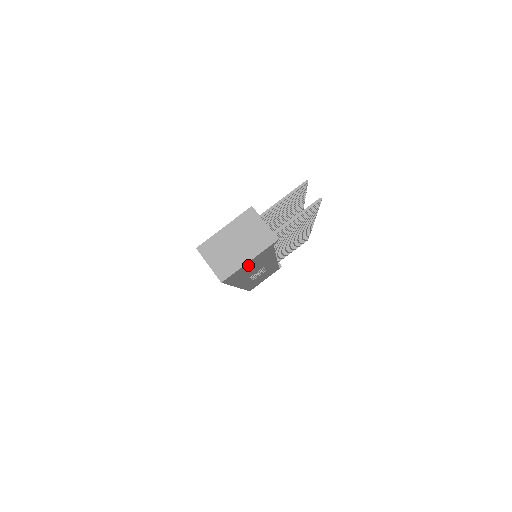
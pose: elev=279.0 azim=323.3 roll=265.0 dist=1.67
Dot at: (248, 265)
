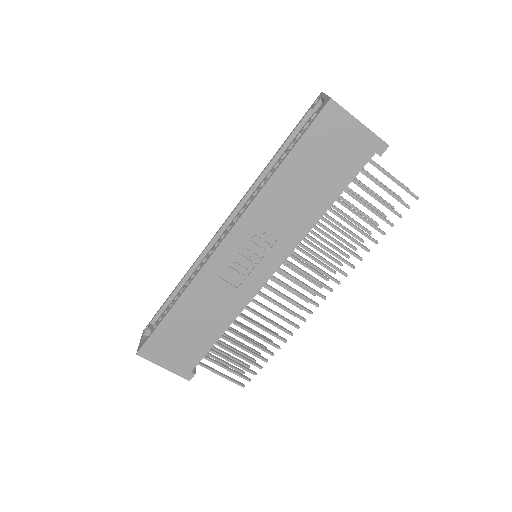
Dot at: (342, 140)
